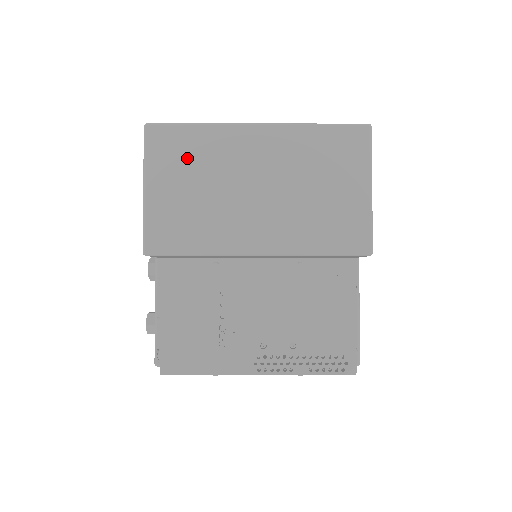
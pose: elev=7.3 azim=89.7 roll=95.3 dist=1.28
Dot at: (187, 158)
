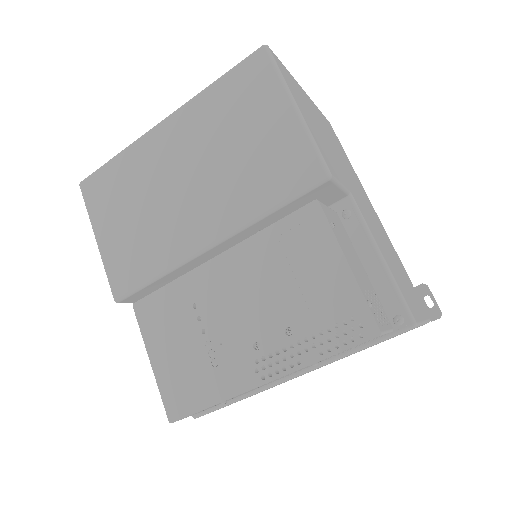
Dot at: (118, 191)
